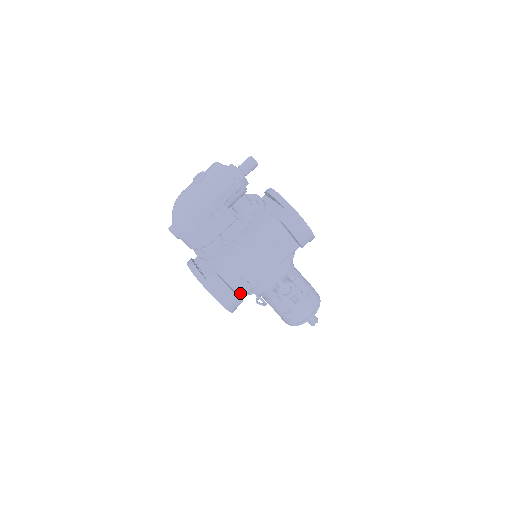
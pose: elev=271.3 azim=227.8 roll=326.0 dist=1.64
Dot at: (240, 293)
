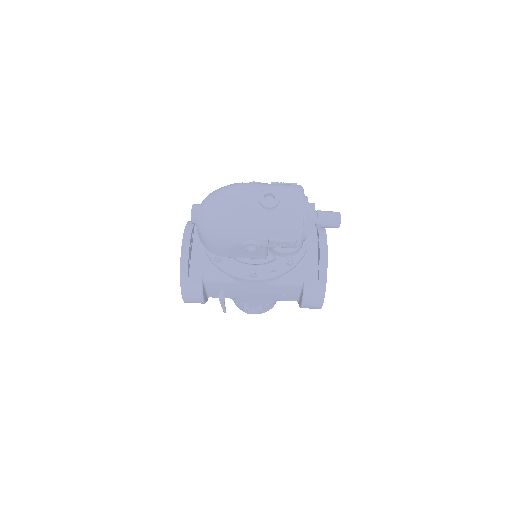
Dot at: (210, 295)
